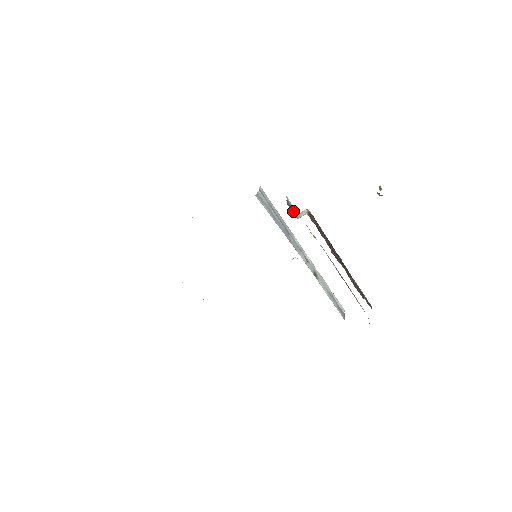
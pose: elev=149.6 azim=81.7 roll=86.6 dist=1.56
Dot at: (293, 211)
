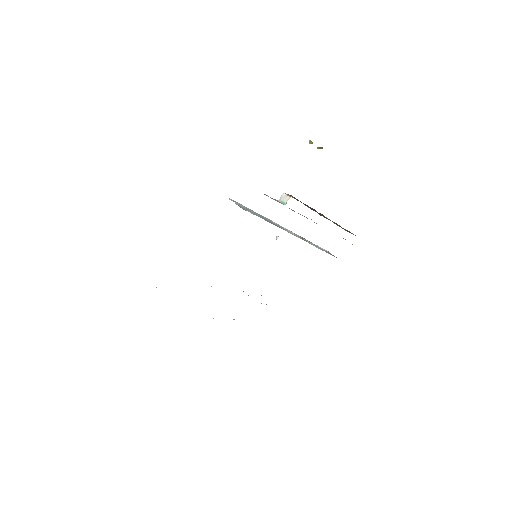
Dot at: (278, 201)
